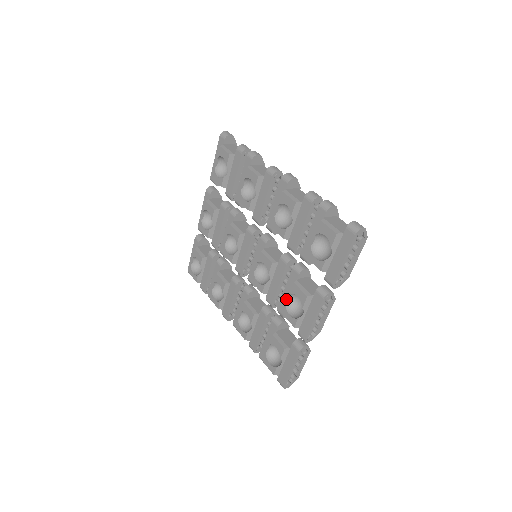
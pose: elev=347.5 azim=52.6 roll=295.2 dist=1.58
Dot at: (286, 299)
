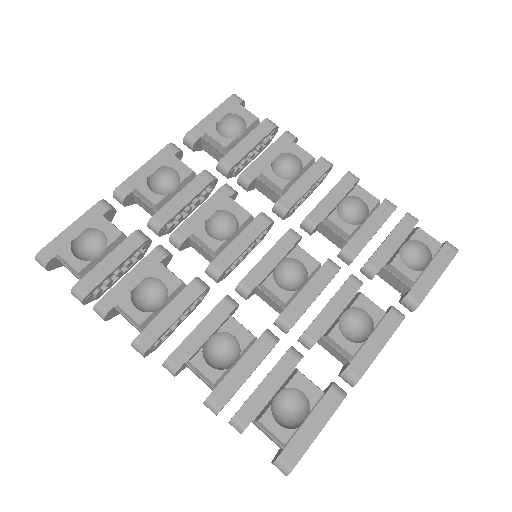
Dot at: (329, 318)
